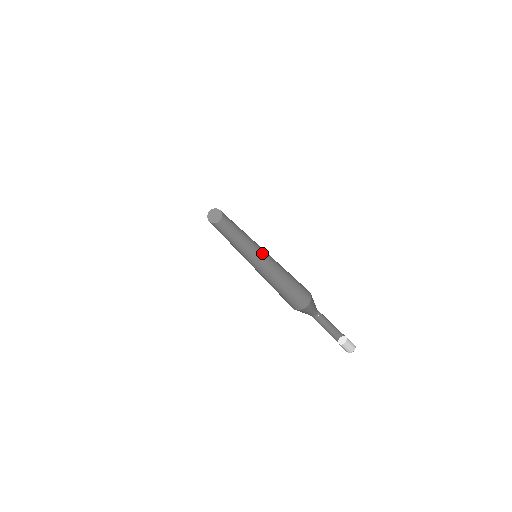
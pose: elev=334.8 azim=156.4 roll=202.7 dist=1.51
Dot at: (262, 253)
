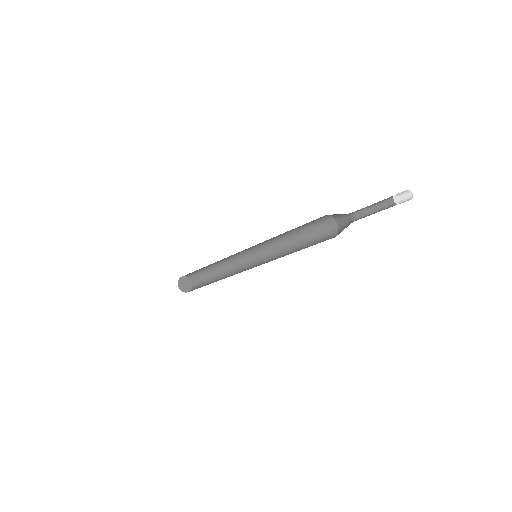
Dot at: (259, 260)
